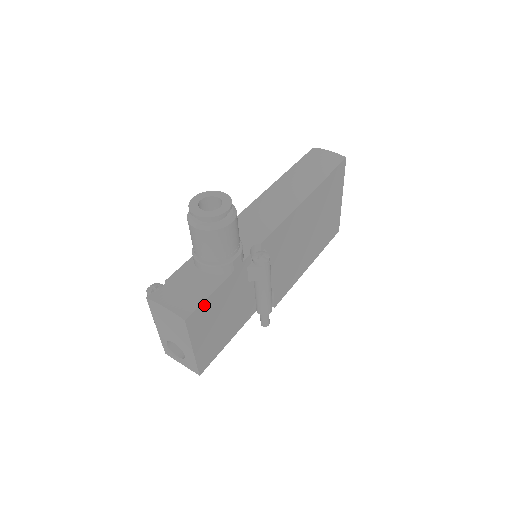
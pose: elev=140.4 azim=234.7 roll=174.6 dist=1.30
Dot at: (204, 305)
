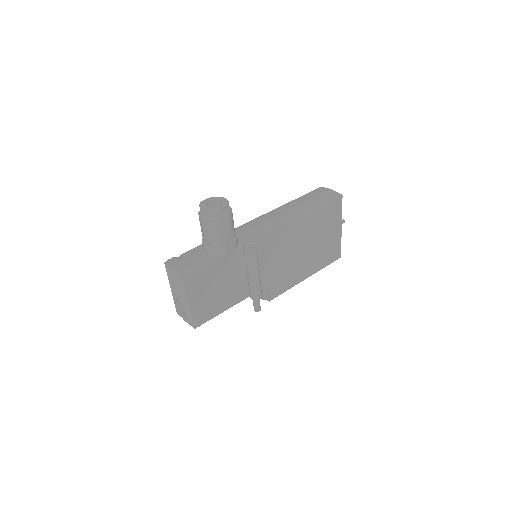
Dot at: (200, 272)
